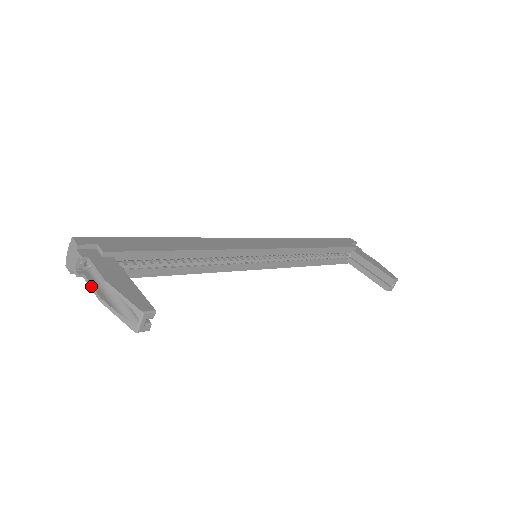
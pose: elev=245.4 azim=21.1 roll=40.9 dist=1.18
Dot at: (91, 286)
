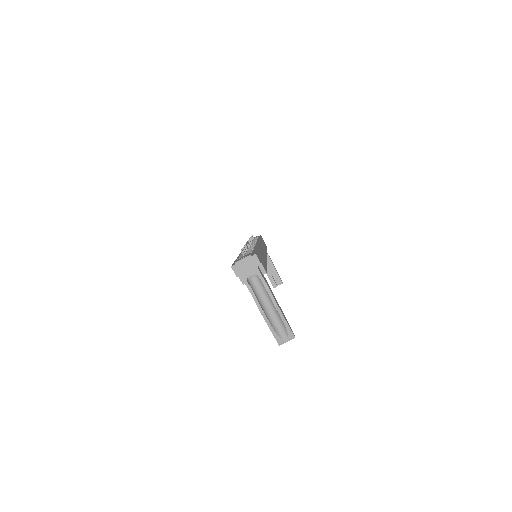
Dot at: (255, 298)
